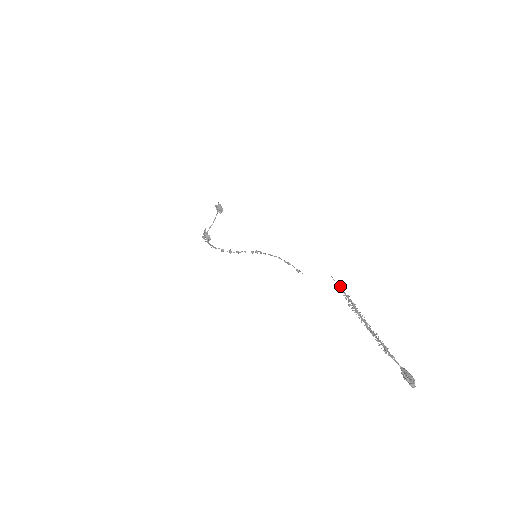
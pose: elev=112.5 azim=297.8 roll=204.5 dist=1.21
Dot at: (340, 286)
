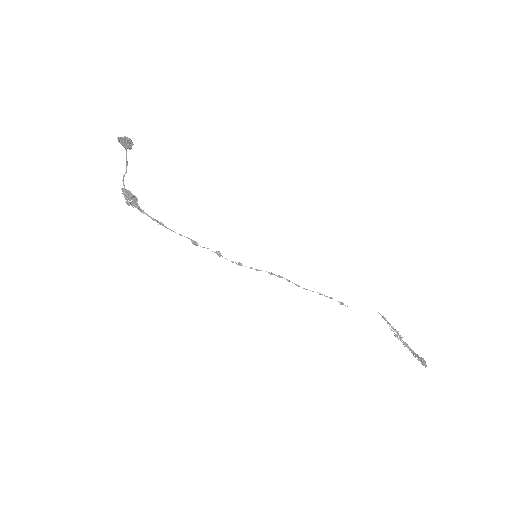
Dot at: (386, 320)
